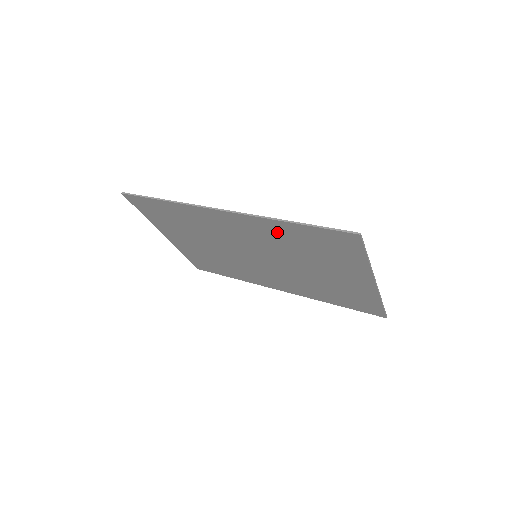
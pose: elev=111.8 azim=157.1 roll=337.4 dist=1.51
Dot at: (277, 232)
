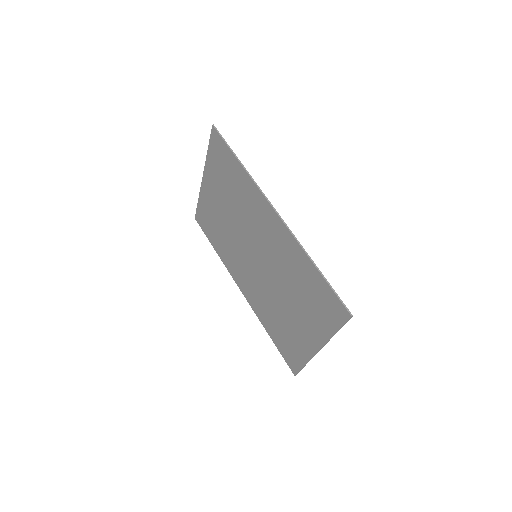
Dot at: (296, 260)
